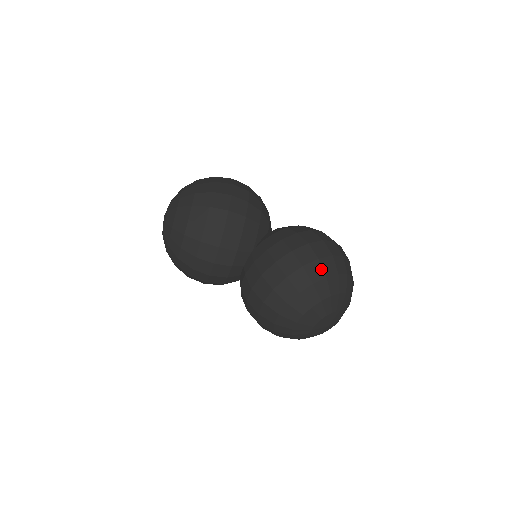
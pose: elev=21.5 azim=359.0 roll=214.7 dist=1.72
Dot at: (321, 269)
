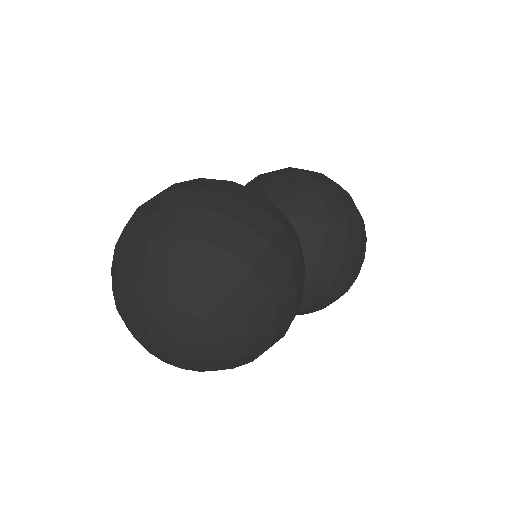
Dot at: (362, 218)
